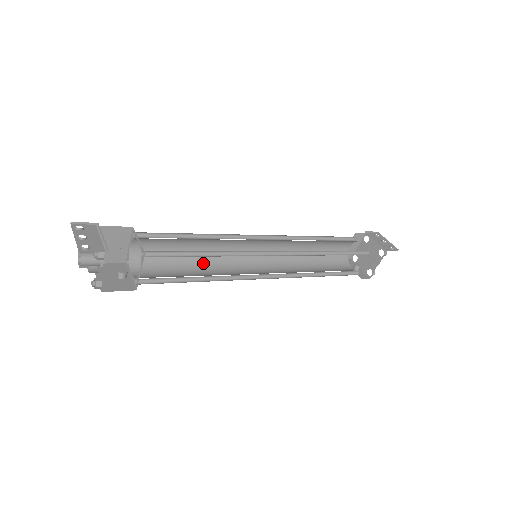
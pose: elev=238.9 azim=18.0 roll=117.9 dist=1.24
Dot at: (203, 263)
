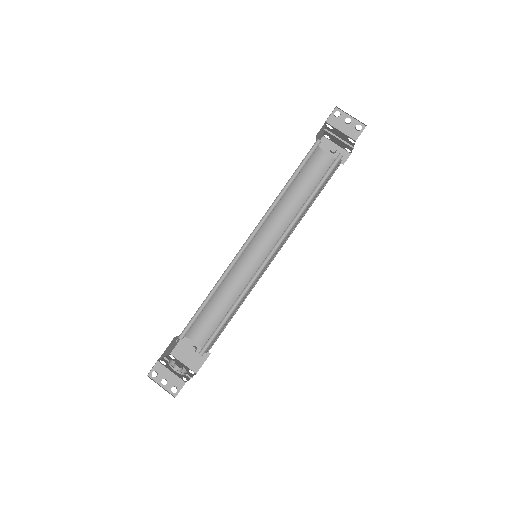
Dot at: (225, 288)
